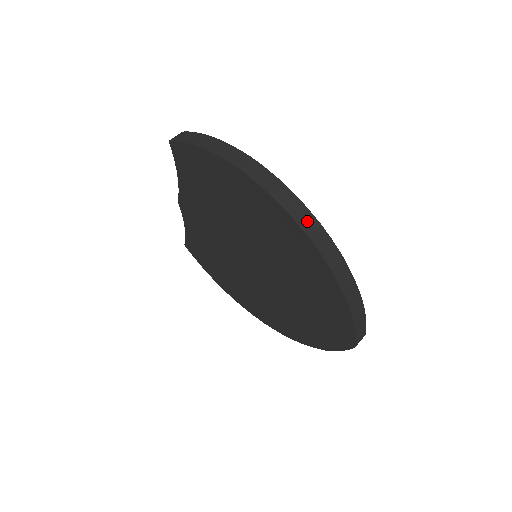
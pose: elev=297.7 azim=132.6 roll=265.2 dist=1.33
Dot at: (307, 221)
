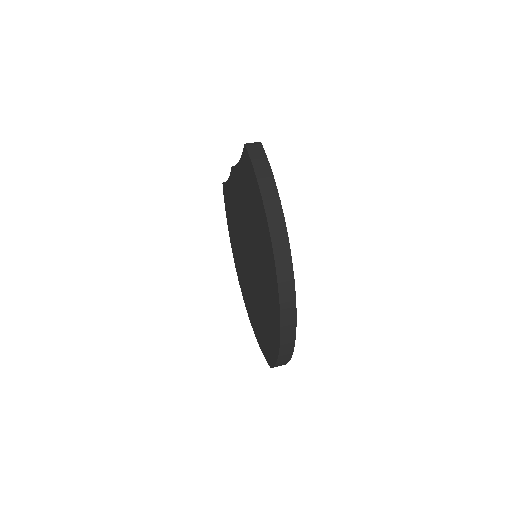
Dot at: (288, 298)
